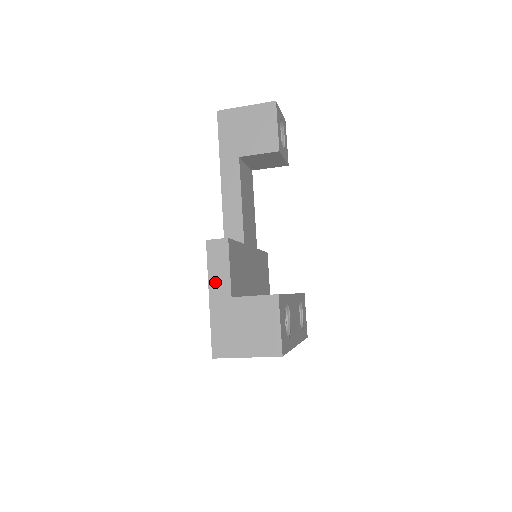
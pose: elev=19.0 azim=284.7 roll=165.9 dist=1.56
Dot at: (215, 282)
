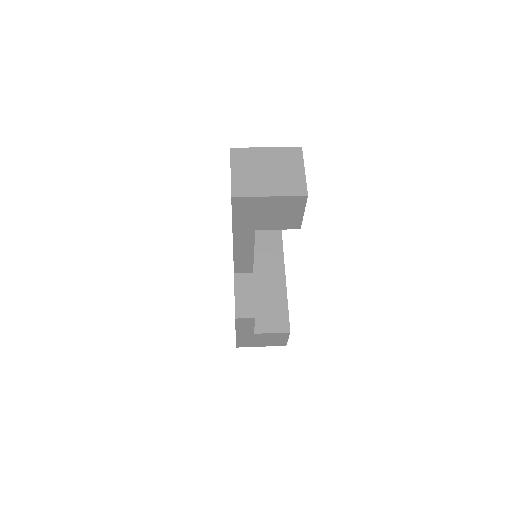
Dot at: (241, 330)
